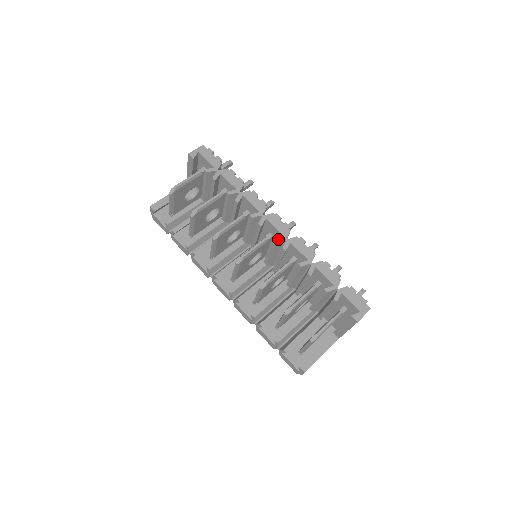
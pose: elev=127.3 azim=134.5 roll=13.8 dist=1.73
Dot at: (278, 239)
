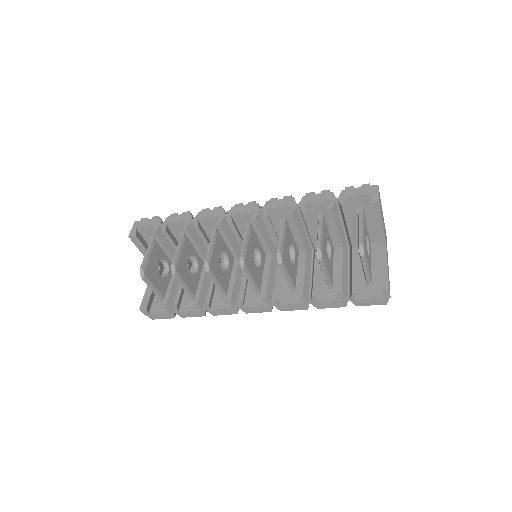
Dot at: (254, 216)
